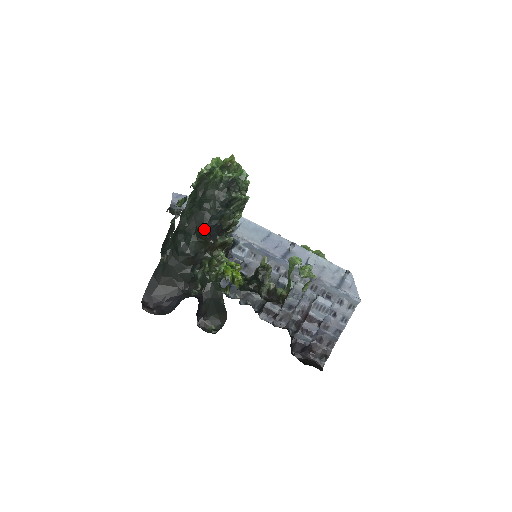
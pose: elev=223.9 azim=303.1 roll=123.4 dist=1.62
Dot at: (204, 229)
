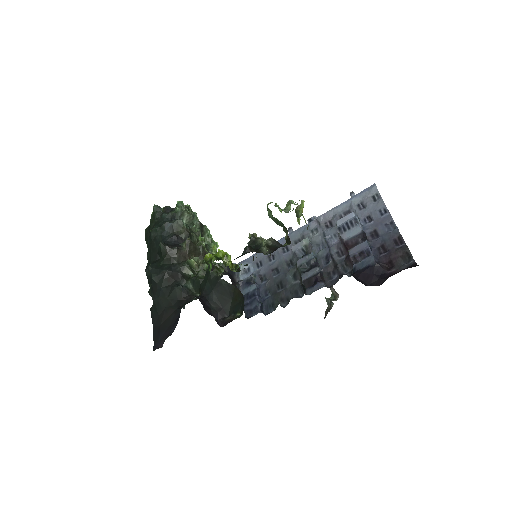
Dot at: (160, 245)
